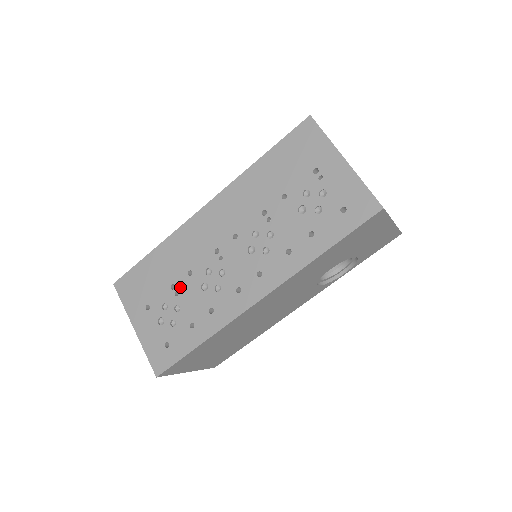
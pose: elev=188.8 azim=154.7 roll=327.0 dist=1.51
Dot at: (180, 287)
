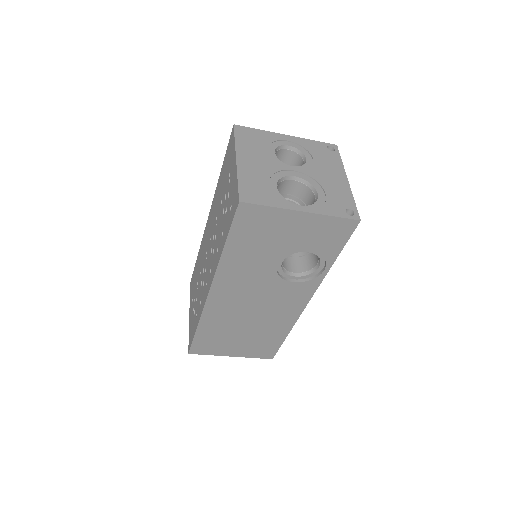
Dot at: (198, 284)
